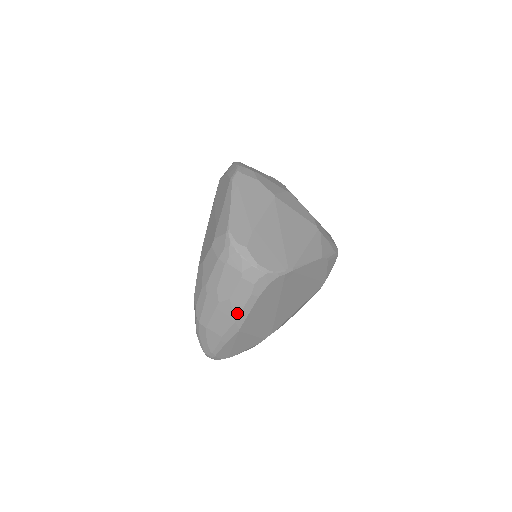
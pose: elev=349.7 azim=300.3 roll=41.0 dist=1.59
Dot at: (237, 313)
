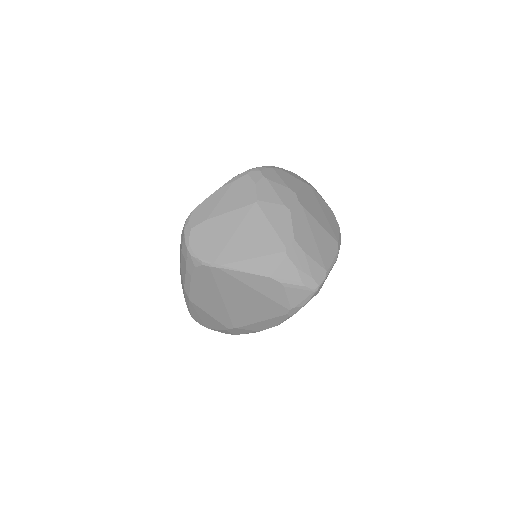
Dot at: (184, 282)
